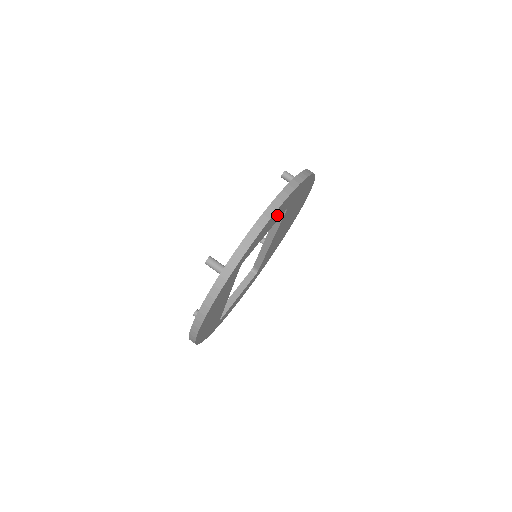
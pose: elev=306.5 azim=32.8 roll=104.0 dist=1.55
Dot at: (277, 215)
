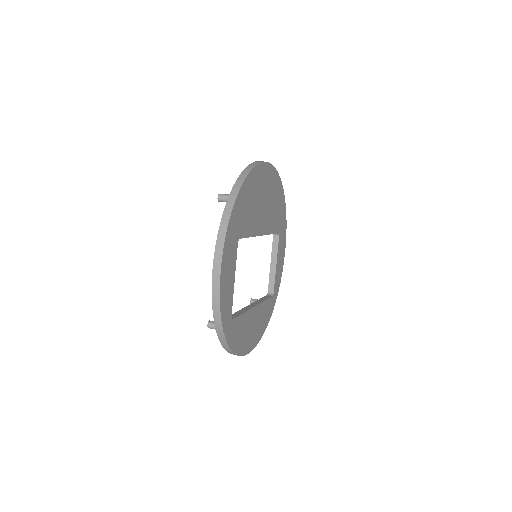
Dot at: (228, 270)
